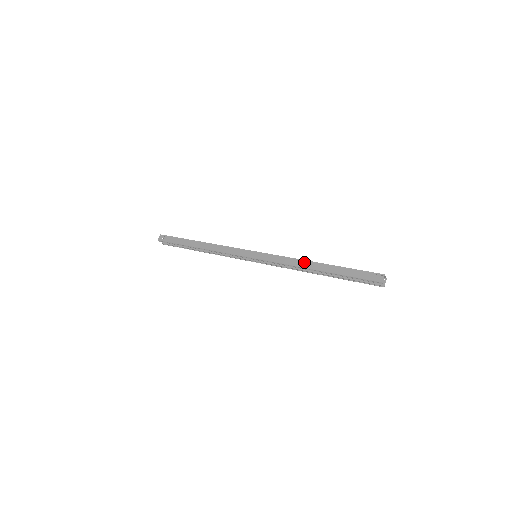
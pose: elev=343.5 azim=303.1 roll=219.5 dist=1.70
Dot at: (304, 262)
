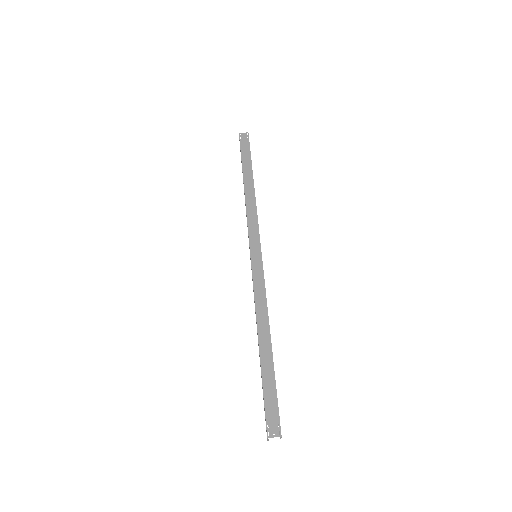
Dot at: (256, 323)
